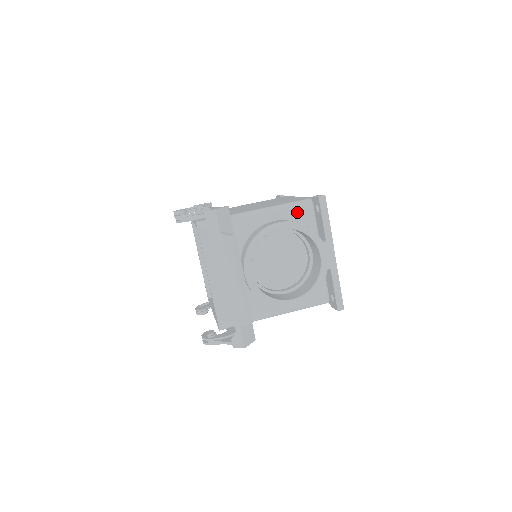
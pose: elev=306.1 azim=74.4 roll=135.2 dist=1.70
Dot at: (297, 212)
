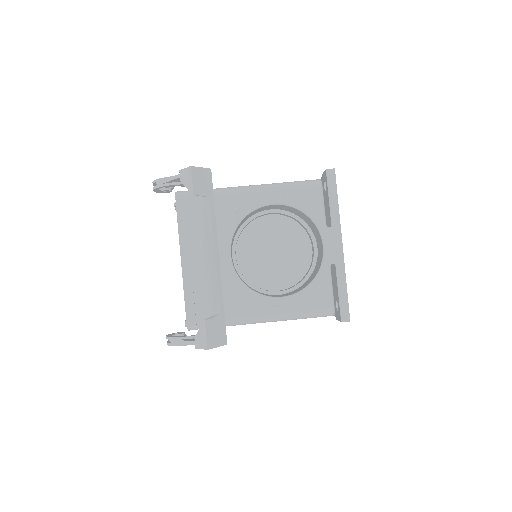
Dot at: (301, 192)
